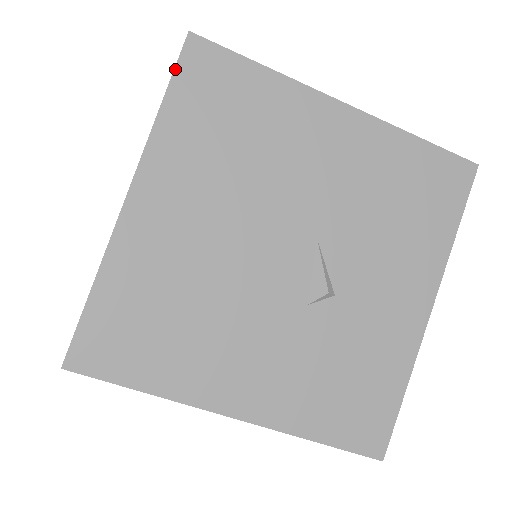
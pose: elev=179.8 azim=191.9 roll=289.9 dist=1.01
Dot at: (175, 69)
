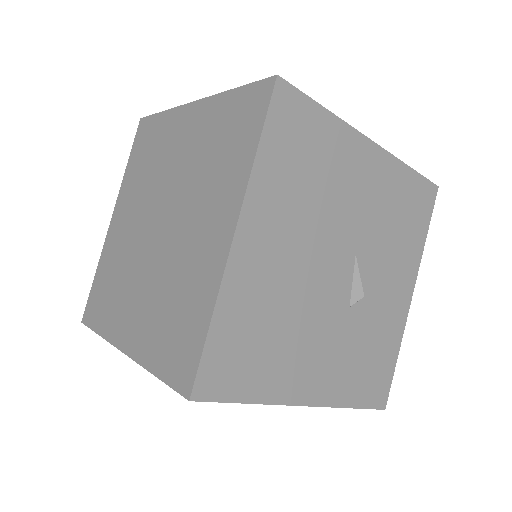
Dot at: (268, 112)
